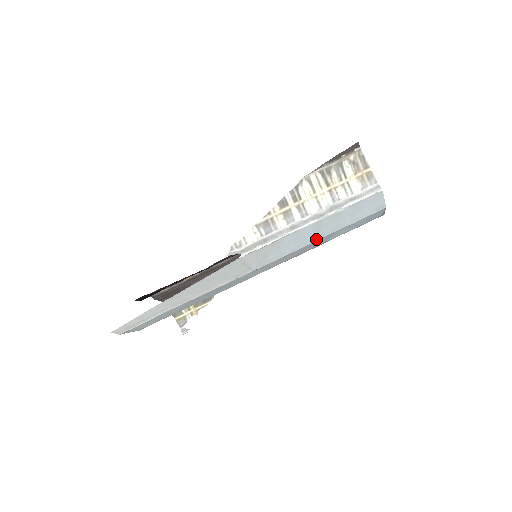
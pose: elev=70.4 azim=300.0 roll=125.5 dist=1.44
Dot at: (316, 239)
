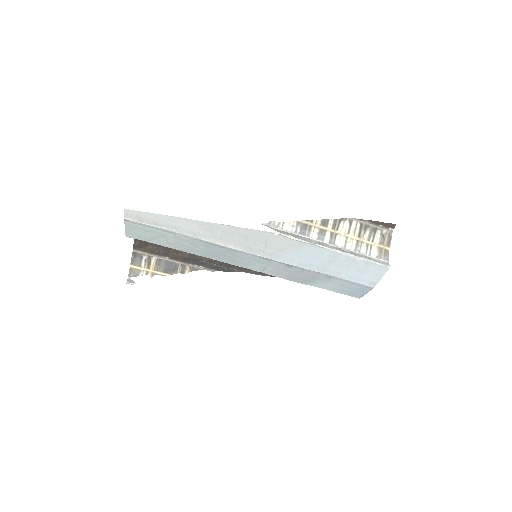
Dot at: (319, 270)
